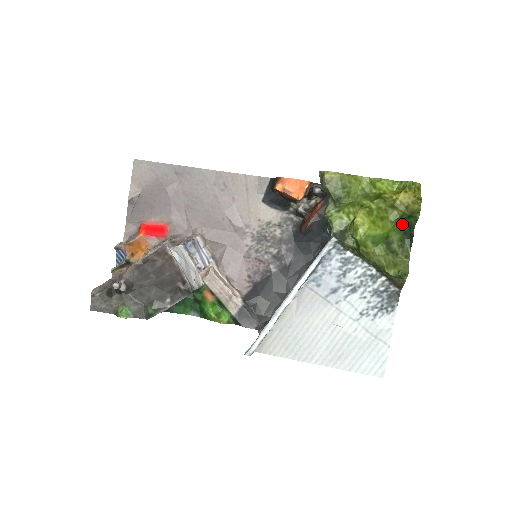
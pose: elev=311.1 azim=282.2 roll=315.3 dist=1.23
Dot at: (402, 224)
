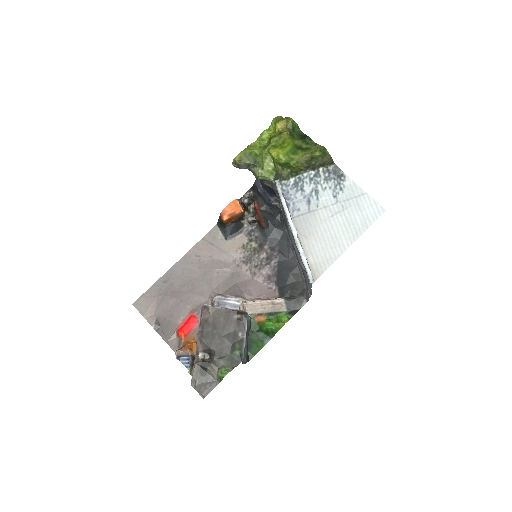
Dot at: (295, 137)
